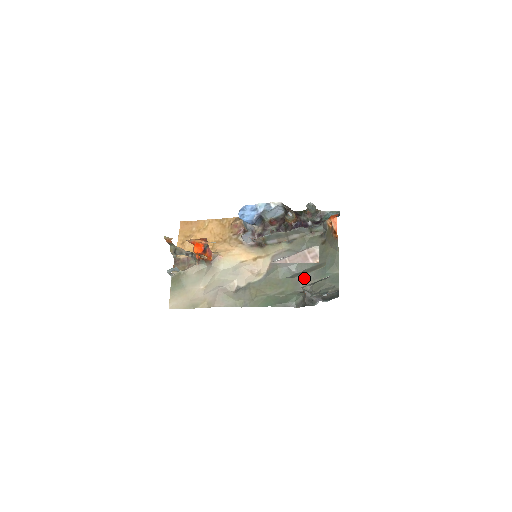
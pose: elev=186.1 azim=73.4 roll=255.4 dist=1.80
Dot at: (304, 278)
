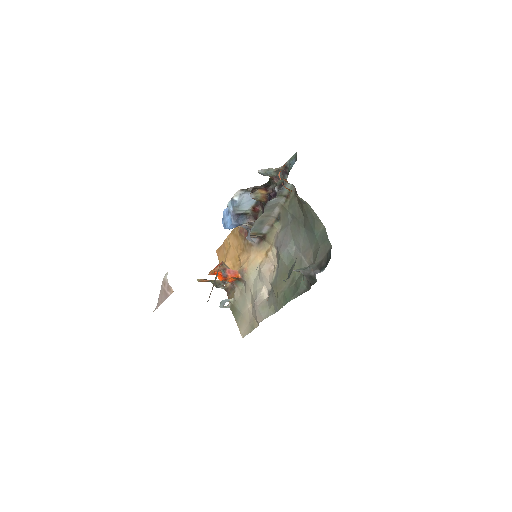
Dot at: (304, 251)
